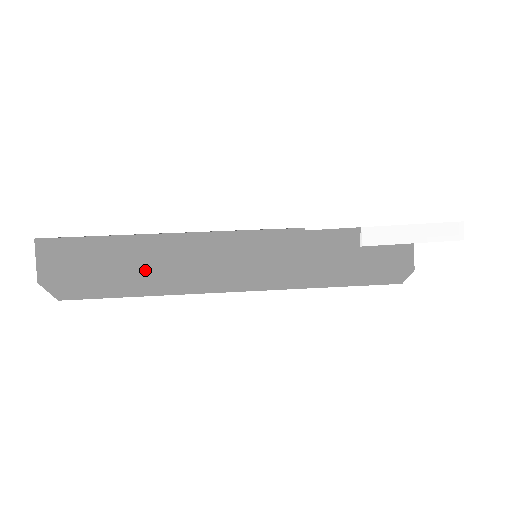
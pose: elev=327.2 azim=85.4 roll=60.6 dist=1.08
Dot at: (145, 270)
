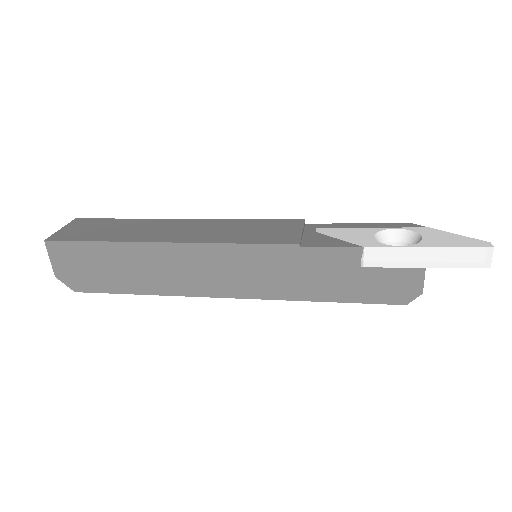
Dot at: (144, 273)
